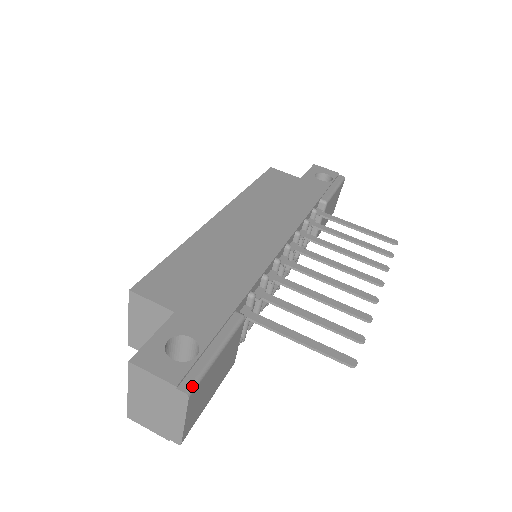
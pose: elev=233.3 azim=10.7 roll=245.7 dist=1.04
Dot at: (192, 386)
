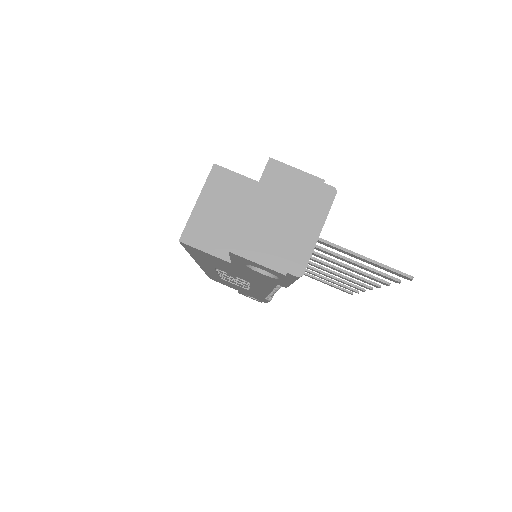
Dot at: (333, 191)
